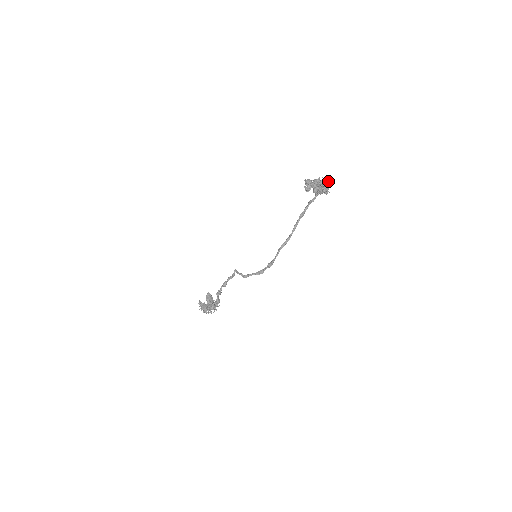
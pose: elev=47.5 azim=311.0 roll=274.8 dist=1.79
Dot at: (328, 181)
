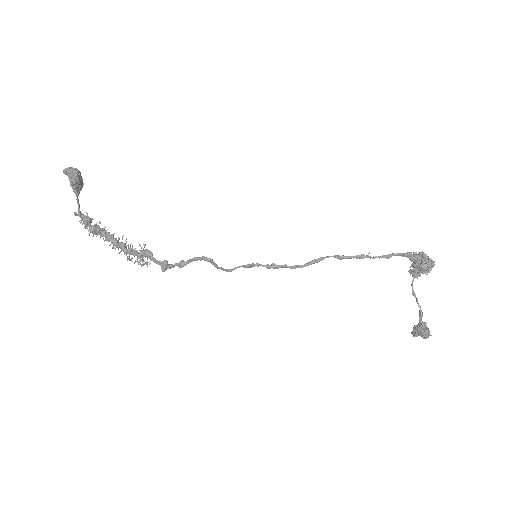
Dot at: (433, 264)
